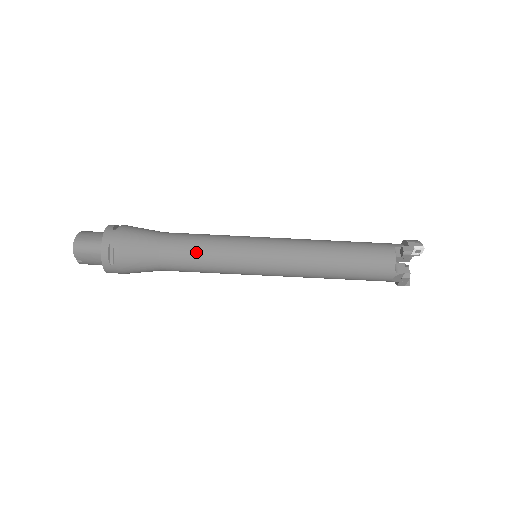
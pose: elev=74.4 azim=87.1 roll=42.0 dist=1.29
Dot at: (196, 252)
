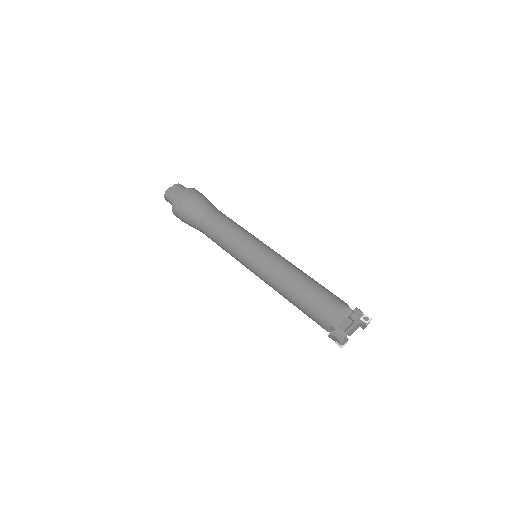
Dot at: (235, 222)
